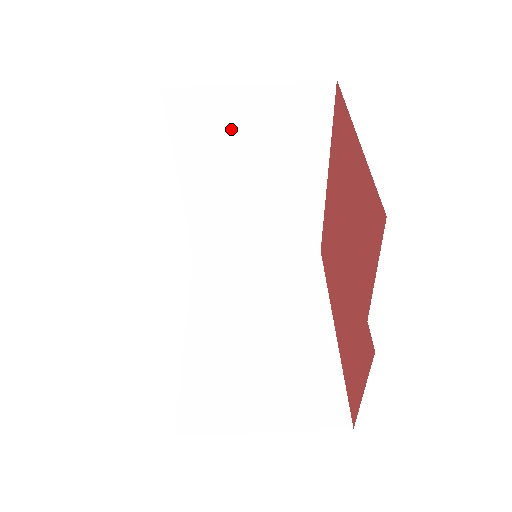
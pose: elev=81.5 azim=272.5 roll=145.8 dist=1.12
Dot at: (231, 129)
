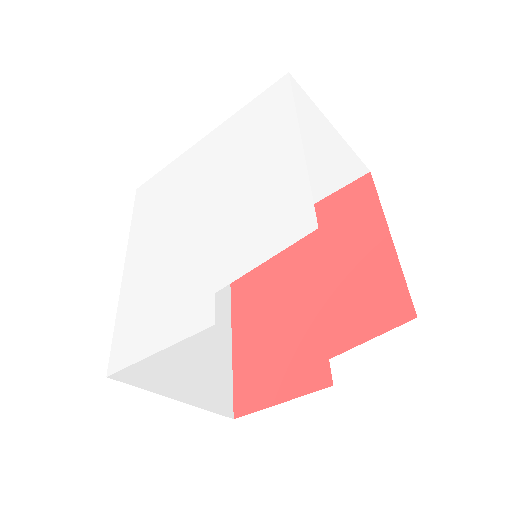
Dot at: occluded
